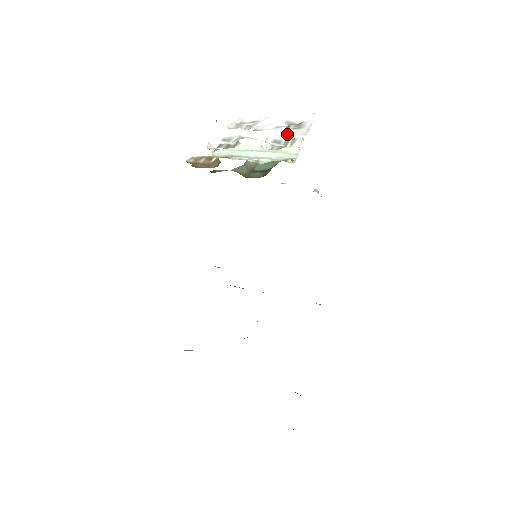
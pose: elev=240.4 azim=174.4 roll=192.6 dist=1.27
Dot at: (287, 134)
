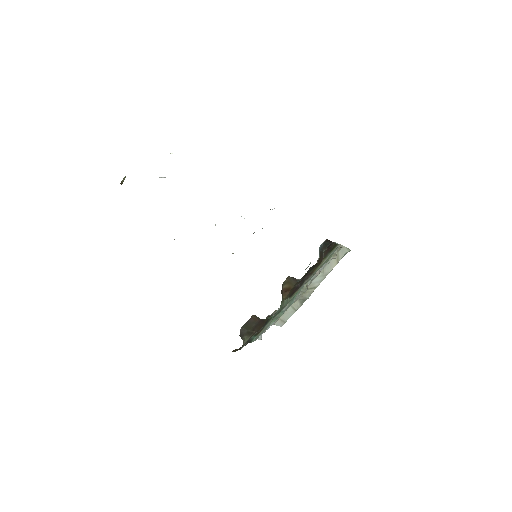
Dot at: occluded
